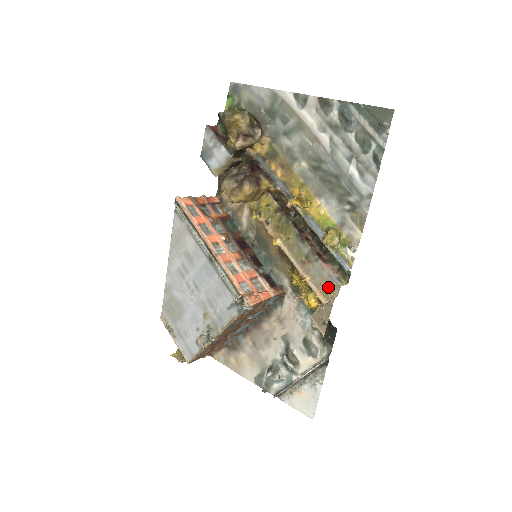
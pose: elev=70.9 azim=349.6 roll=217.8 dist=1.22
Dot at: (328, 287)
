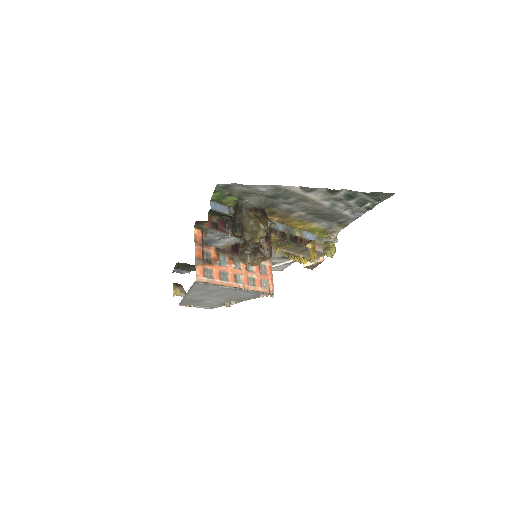
Dot at: (317, 255)
